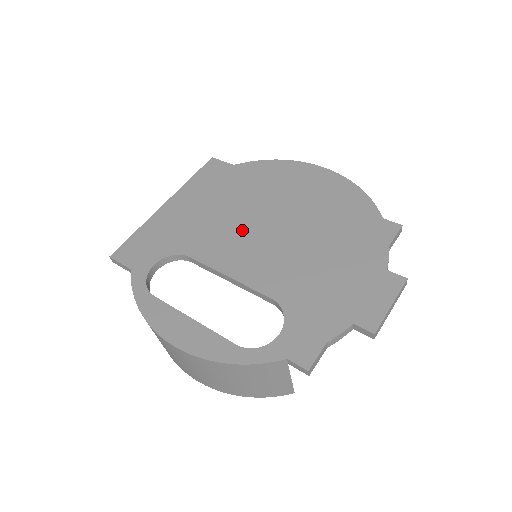
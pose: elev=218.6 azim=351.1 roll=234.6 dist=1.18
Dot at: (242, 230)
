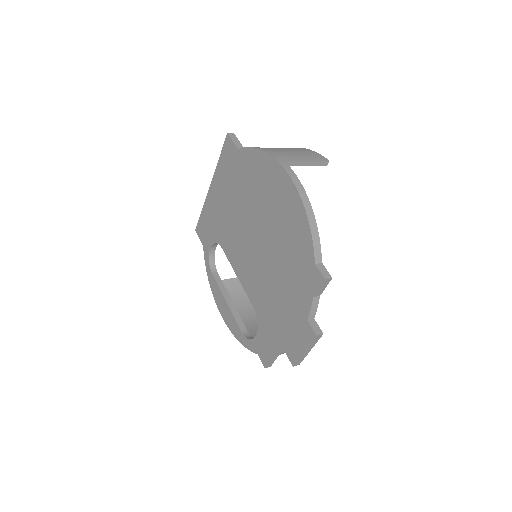
Dot at: (242, 235)
